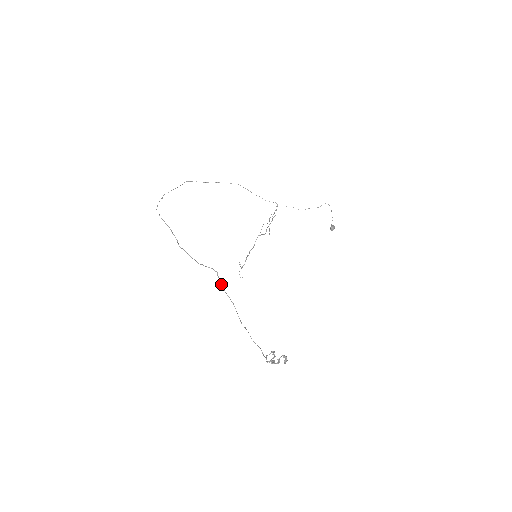
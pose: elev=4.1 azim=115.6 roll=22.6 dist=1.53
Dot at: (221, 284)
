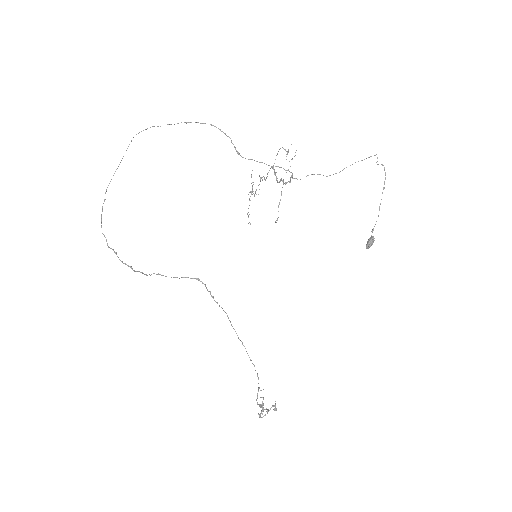
Dot at: (211, 296)
